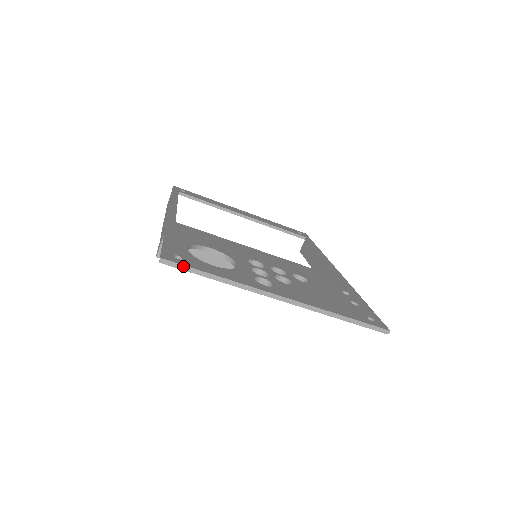
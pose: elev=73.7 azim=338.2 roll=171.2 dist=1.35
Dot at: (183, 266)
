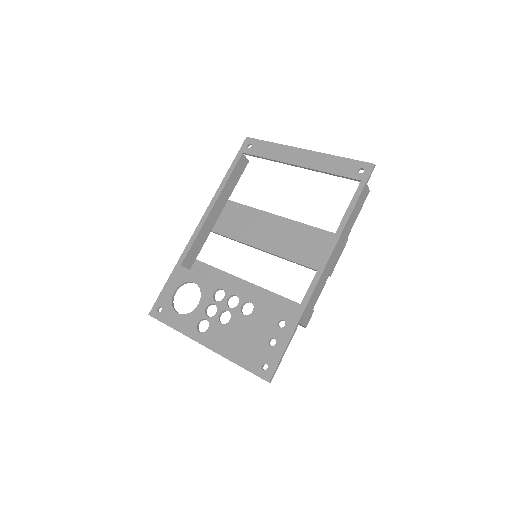
Dot at: occluded
